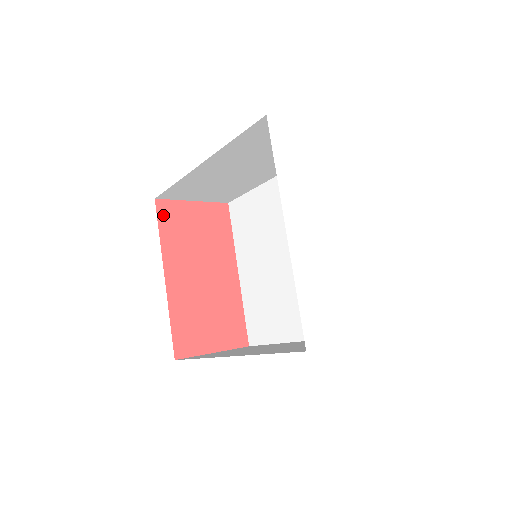
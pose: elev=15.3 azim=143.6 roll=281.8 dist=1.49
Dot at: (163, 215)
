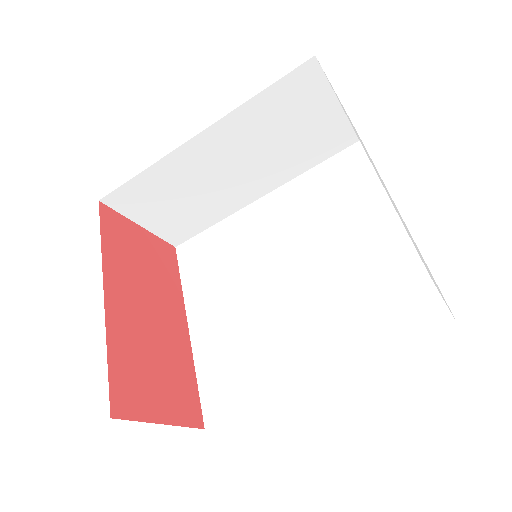
Dot at: (107, 222)
